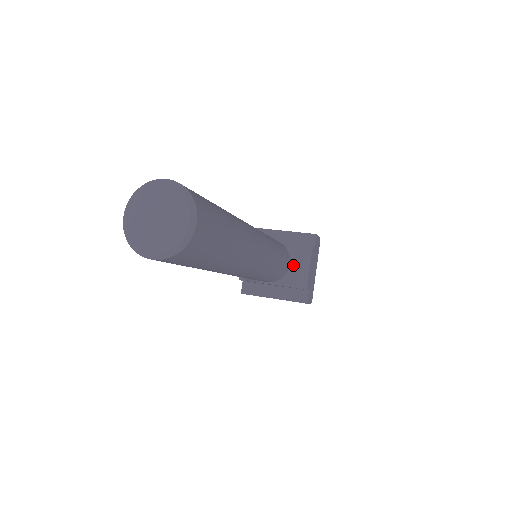
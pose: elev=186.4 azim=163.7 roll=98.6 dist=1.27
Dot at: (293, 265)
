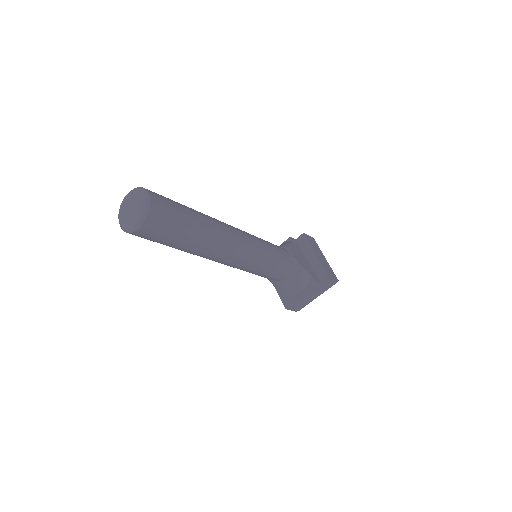
Dot at: (287, 280)
